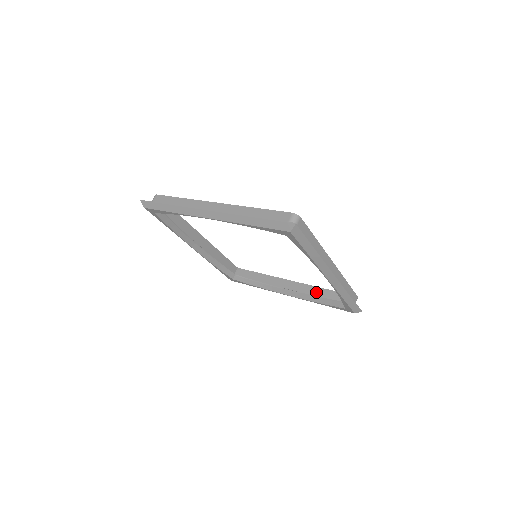
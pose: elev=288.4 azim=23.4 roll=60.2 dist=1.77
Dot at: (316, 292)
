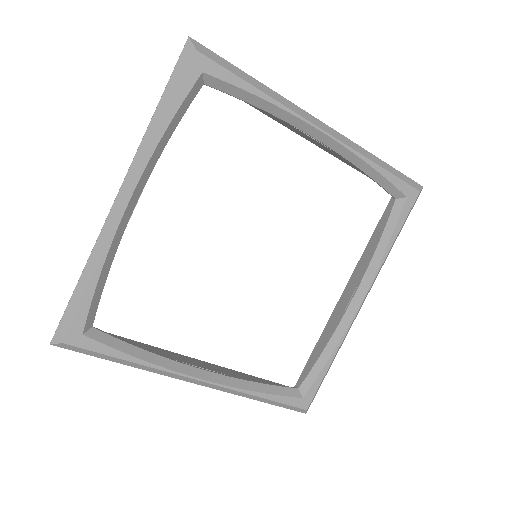
Dot at: (249, 378)
